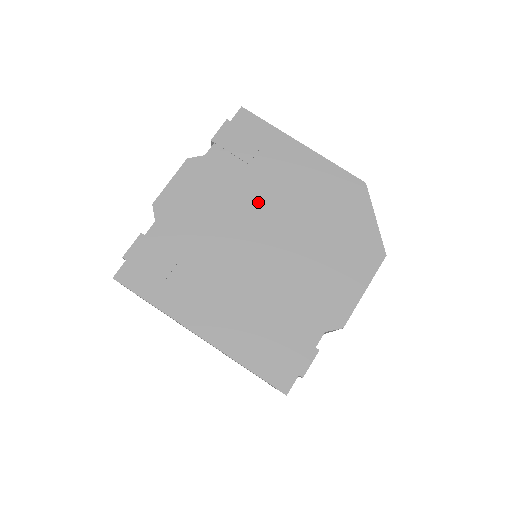
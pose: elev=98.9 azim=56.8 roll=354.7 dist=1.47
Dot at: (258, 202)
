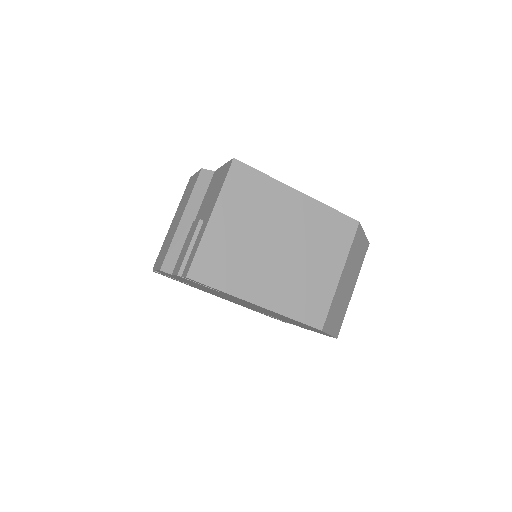
Dot at: occluded
